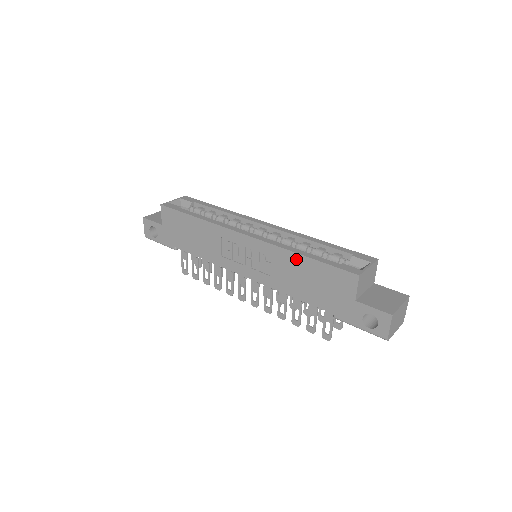
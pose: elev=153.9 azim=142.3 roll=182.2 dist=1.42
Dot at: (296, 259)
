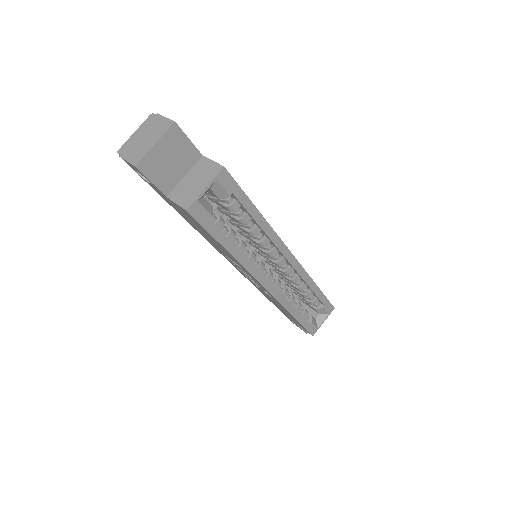
Dot at: occluded
